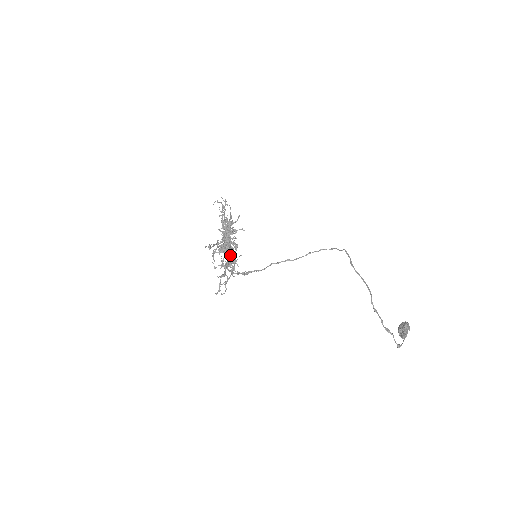
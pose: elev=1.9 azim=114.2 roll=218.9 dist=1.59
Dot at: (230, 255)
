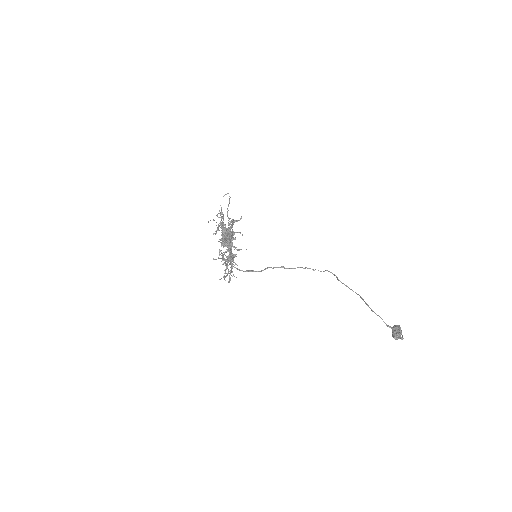
Dot at: (235, 247)
